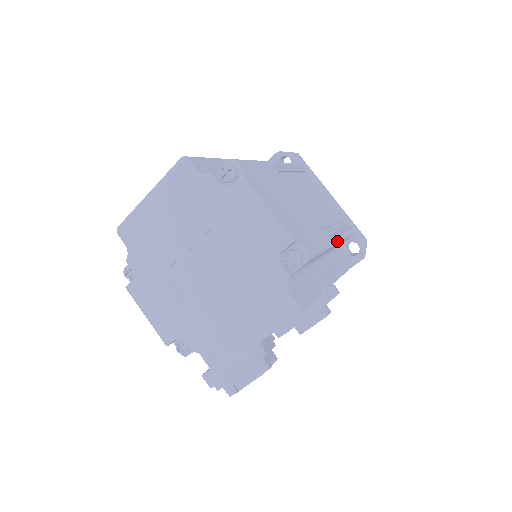
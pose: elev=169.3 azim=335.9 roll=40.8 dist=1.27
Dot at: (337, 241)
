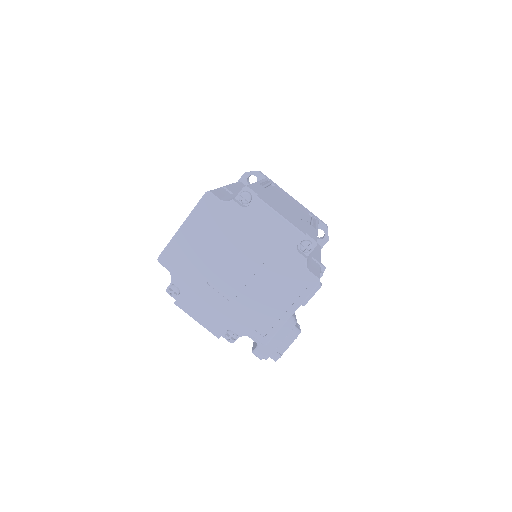
Dot at: (317, 229)
